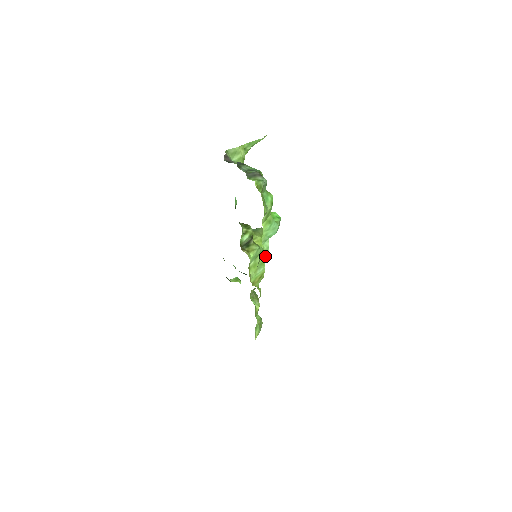
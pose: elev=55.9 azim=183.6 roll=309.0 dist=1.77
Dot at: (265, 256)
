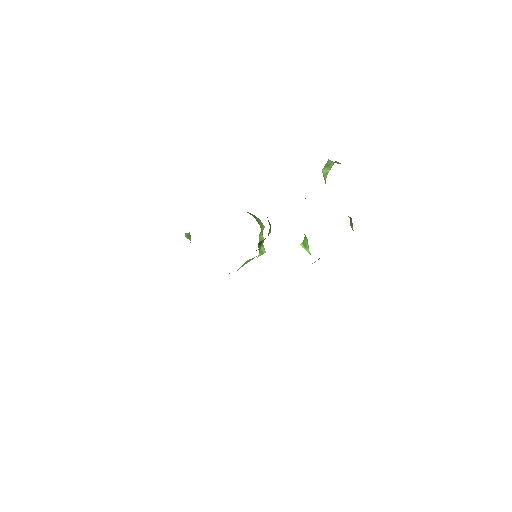
Dot at: occluded
